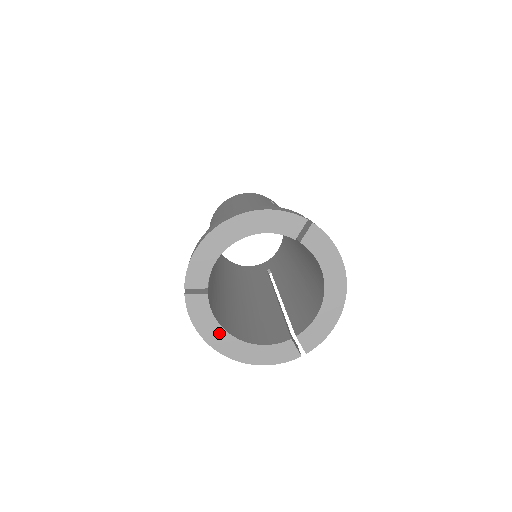
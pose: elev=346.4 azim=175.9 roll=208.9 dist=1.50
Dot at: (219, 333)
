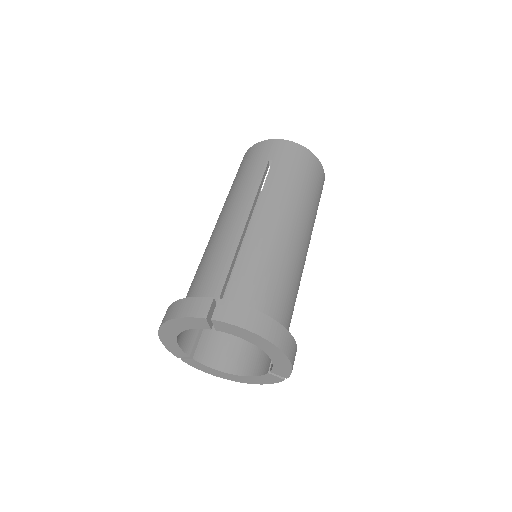
Dot at: (220, 373)
